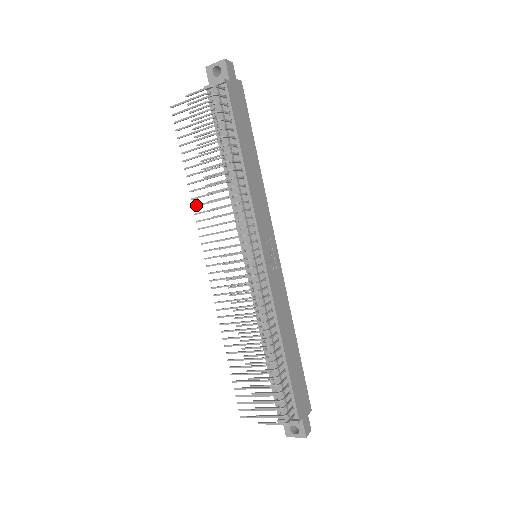
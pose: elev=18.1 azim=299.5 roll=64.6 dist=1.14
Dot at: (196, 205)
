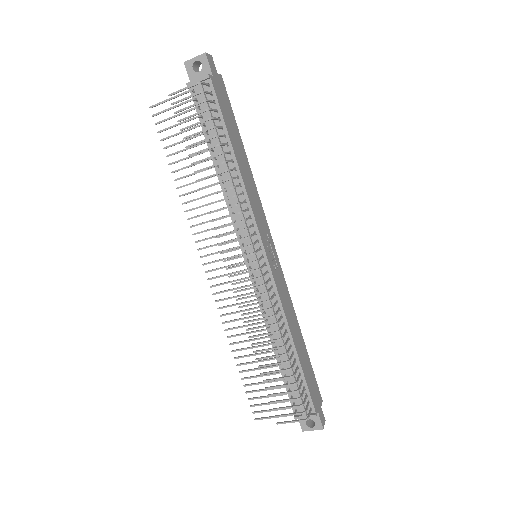
Dot at: (188, 210)
